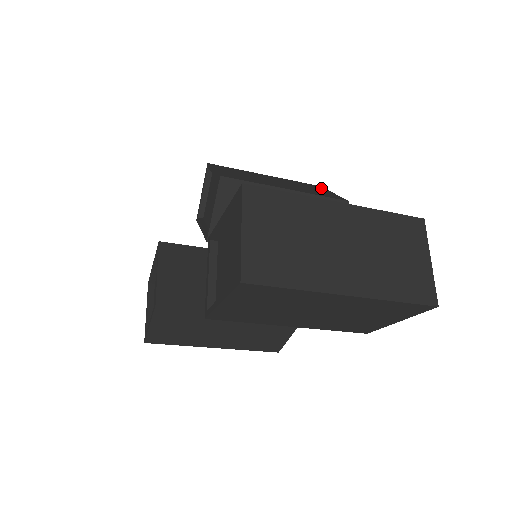
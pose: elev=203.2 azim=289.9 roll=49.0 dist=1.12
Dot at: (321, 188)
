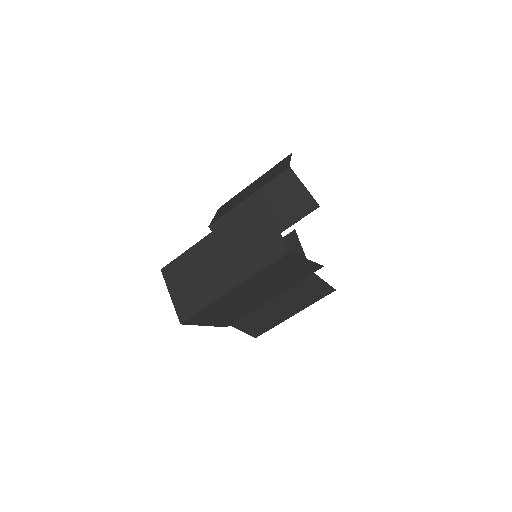
Dot at: (287, 159)
